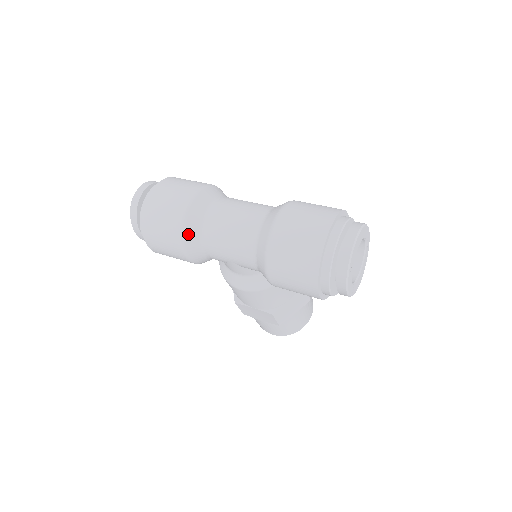
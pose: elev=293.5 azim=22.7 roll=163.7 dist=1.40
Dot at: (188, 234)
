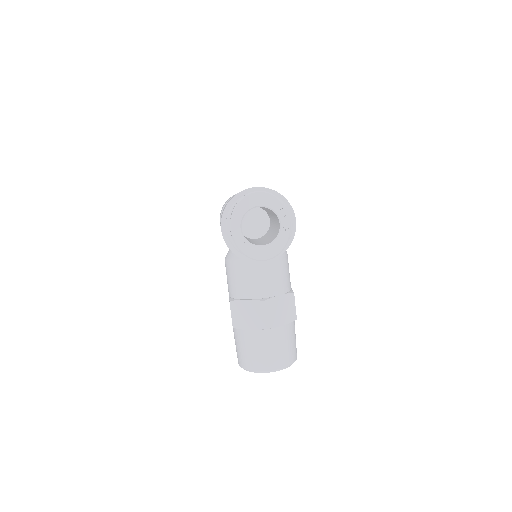
Dot at: occluded
